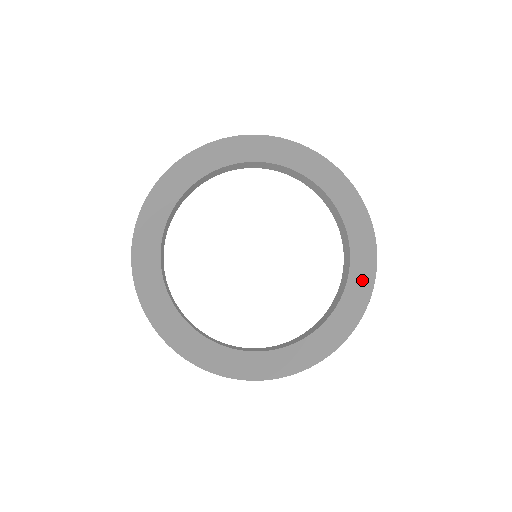
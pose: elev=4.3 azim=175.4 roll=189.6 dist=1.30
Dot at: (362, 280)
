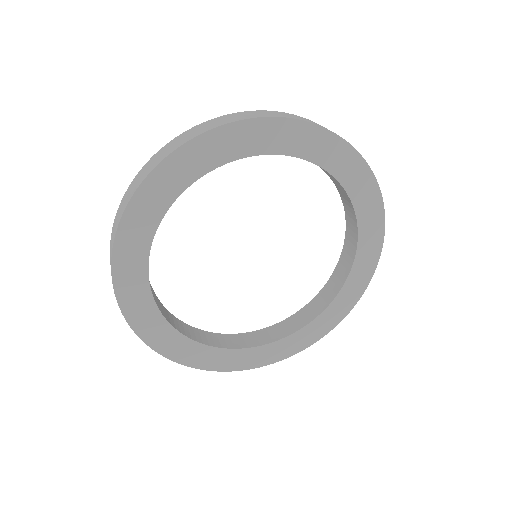
Dot at: (362, 275)
